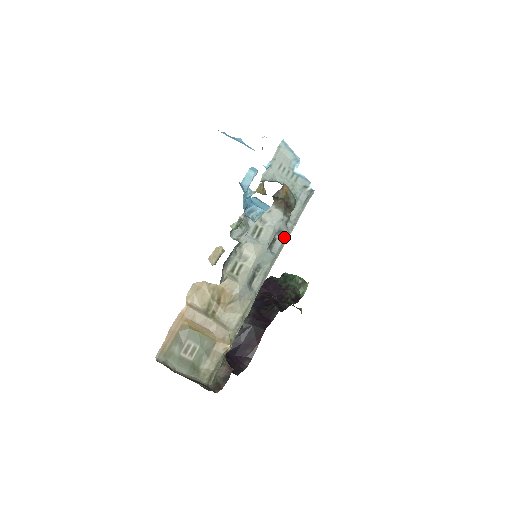
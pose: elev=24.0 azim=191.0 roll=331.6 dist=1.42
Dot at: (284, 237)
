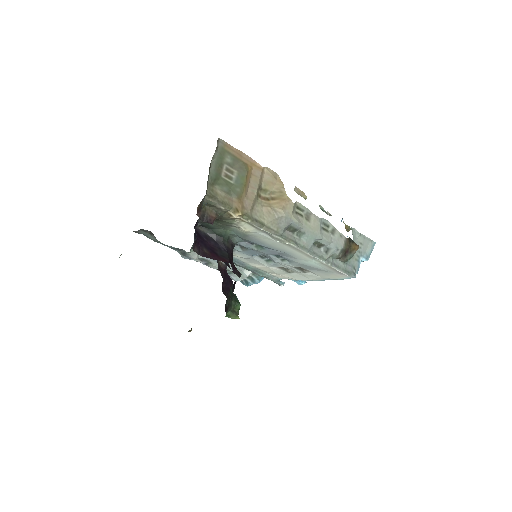
Dot at: (322, 256)
